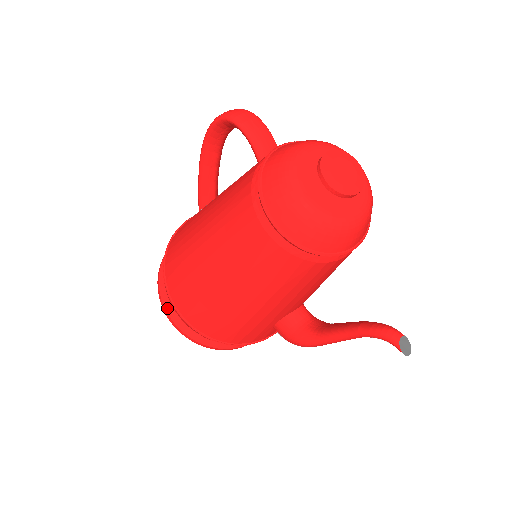
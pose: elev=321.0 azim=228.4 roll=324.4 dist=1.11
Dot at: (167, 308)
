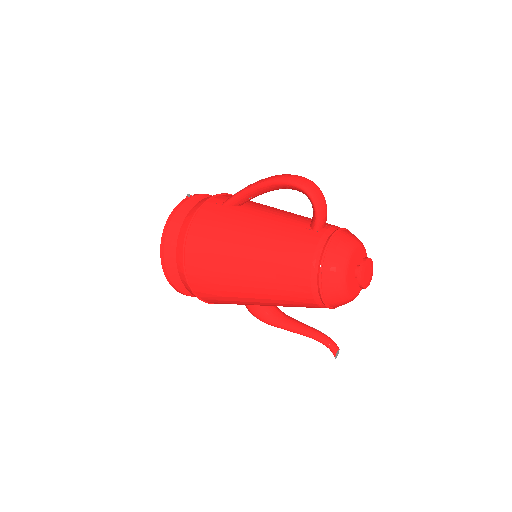
Dot at: (167, 263)
